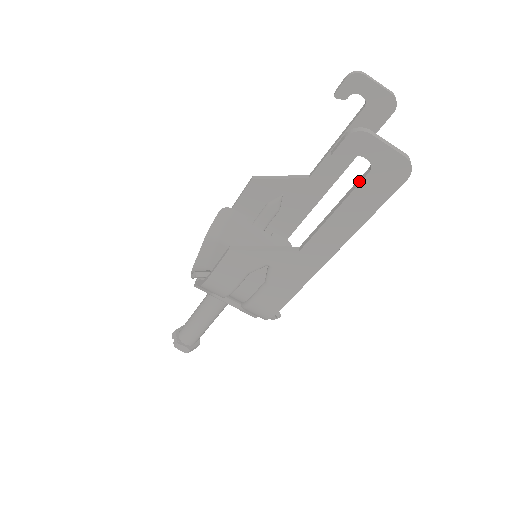
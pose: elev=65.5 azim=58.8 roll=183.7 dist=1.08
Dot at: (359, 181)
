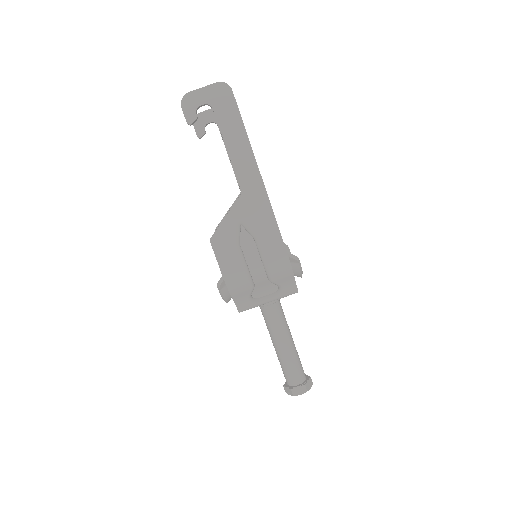
Dot at: occluded
